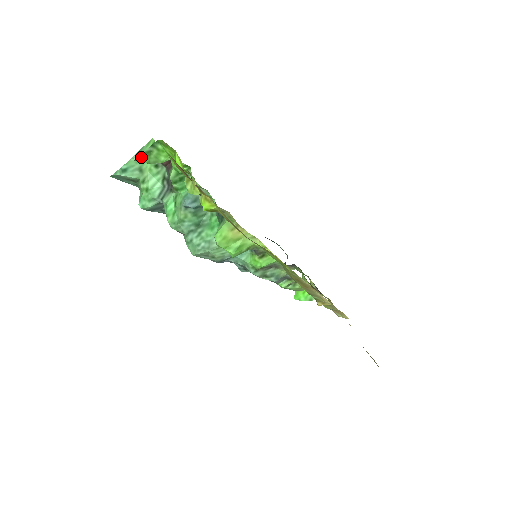
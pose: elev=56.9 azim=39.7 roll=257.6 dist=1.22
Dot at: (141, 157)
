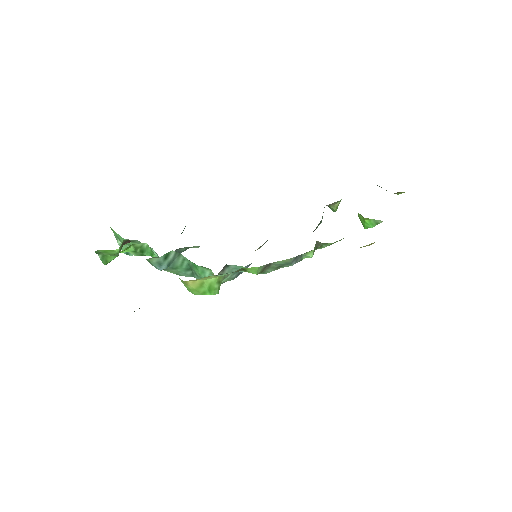
Dot at: (105, 262)
